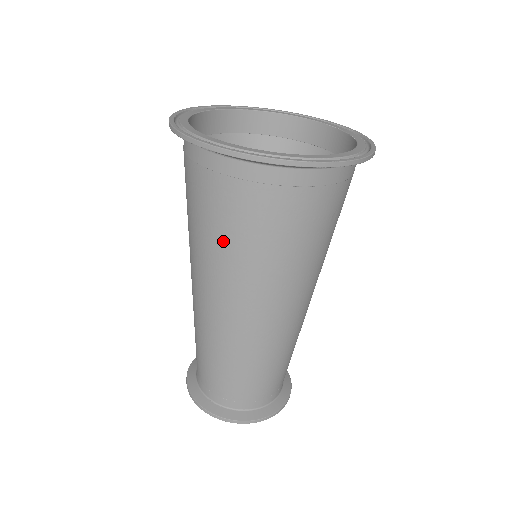
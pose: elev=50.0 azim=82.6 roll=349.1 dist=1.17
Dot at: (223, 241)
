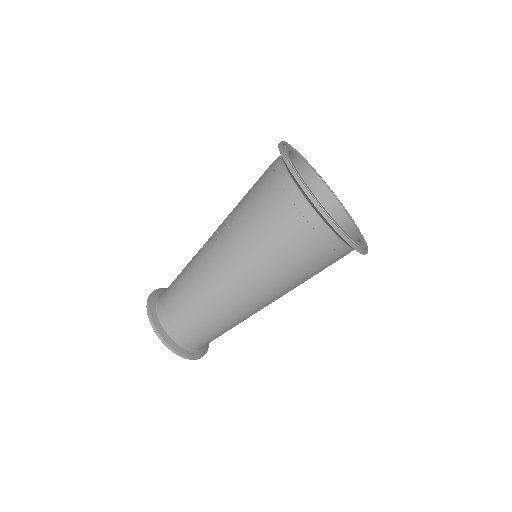
Dot at: (267, 246)
